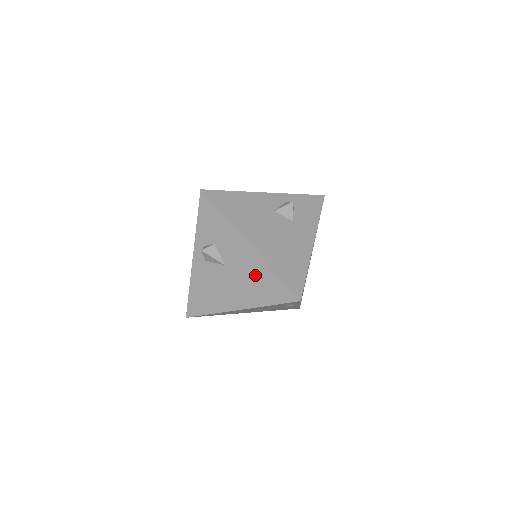
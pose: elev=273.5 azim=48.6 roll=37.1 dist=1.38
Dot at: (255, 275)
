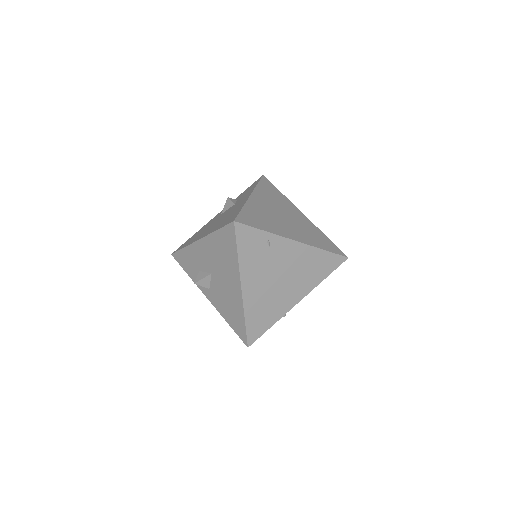
Dot at: (217, 251)
